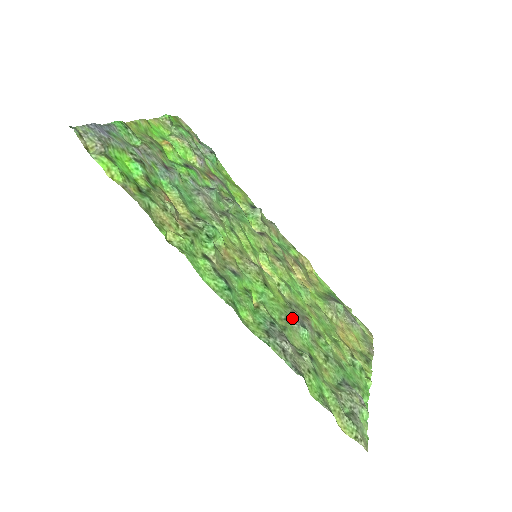
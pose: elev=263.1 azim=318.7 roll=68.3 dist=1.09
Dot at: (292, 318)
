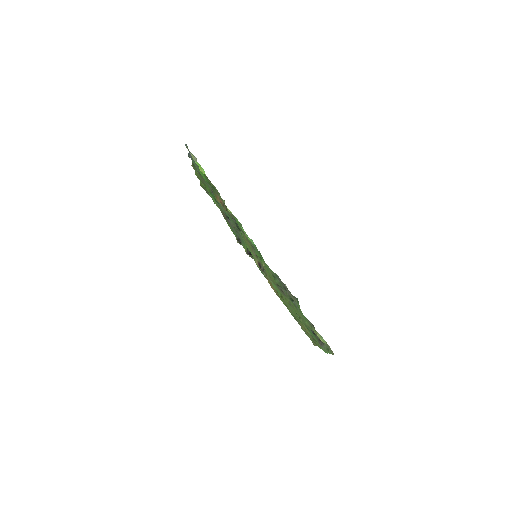
Dot at: occluded
